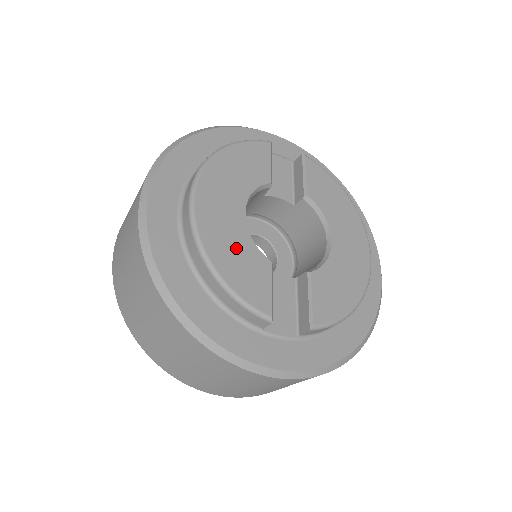
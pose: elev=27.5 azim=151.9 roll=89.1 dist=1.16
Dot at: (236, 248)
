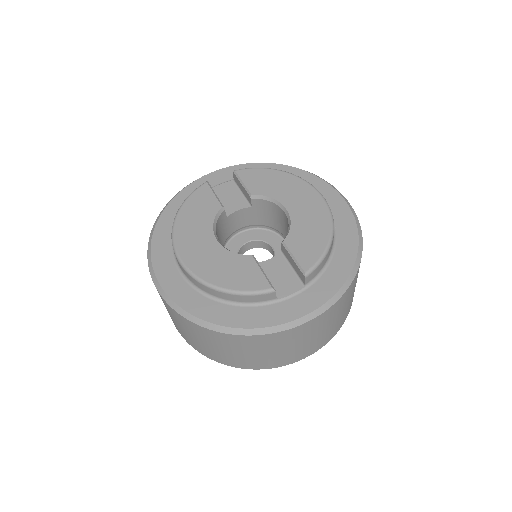
Dot at: (223, 264)
